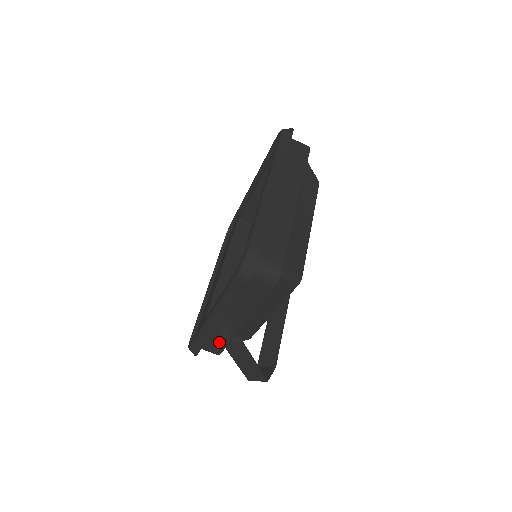
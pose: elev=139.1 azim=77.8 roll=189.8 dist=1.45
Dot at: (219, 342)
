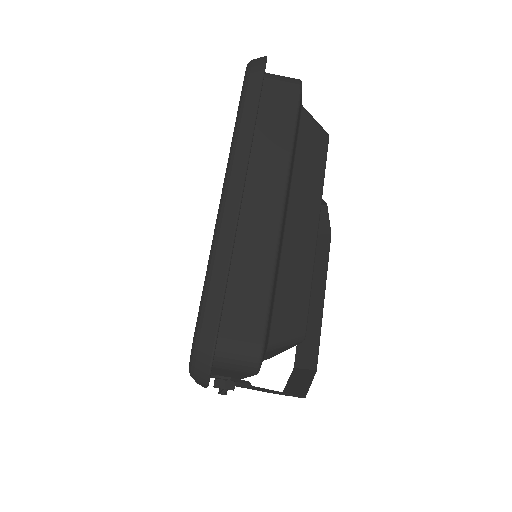
Dot at: occluded
